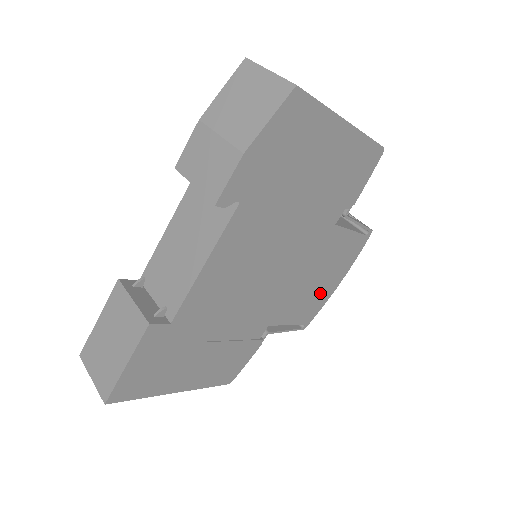
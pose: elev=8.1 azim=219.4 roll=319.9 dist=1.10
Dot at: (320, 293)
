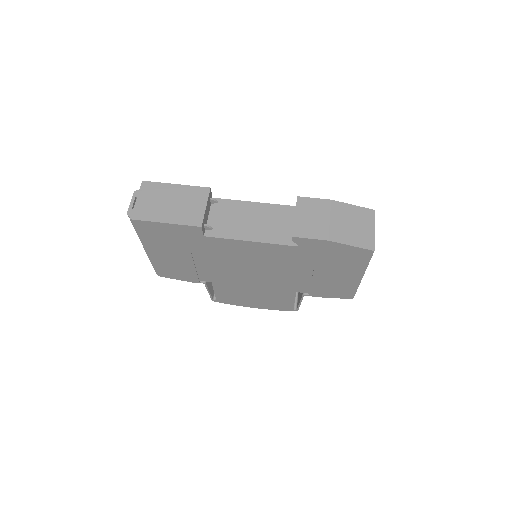
Dot at: (244, 300)
